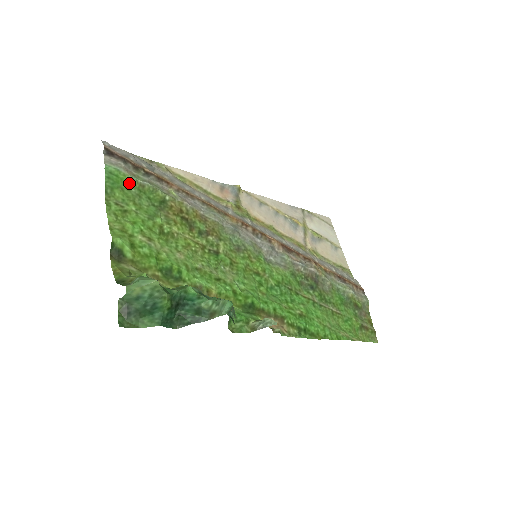
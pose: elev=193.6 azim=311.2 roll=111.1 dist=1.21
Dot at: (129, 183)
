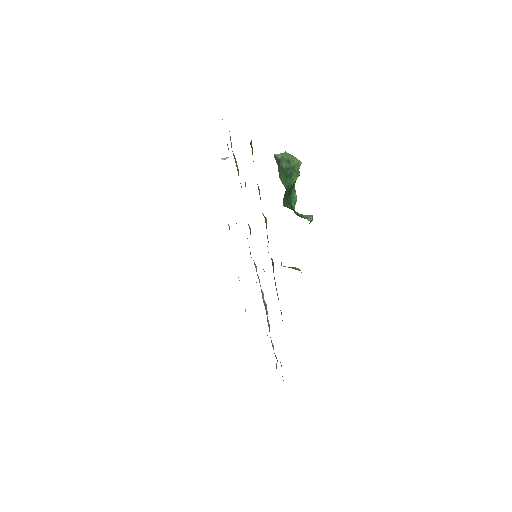
Dot at: (231, 143)
